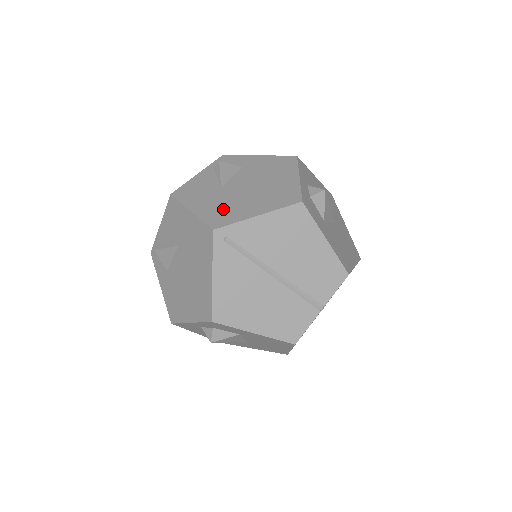
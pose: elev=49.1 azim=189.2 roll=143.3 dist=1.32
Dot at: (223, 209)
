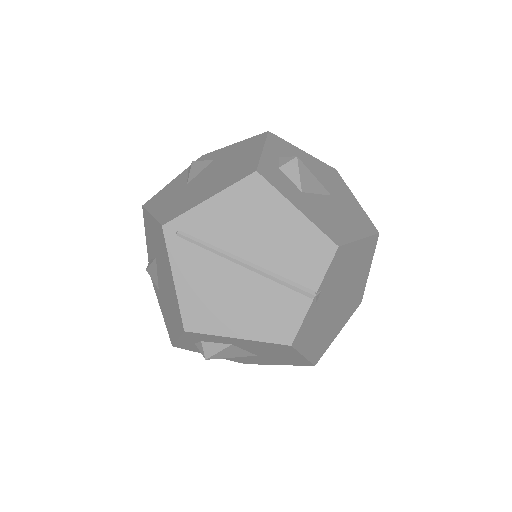
Dot at: (179, 203)
